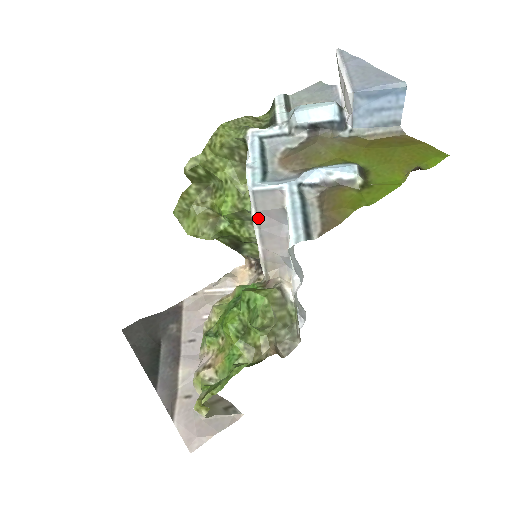
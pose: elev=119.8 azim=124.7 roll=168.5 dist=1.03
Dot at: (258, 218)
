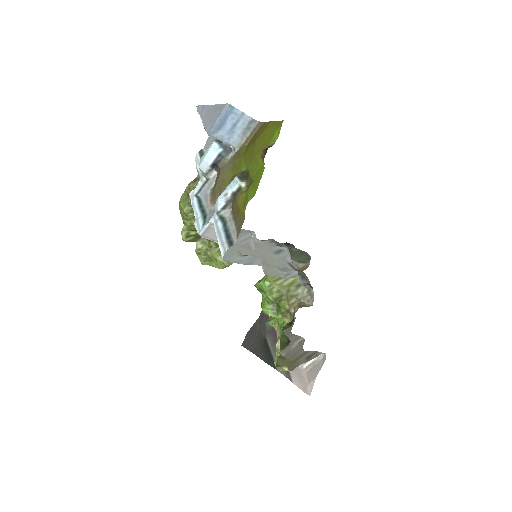
Dot at: occluded
